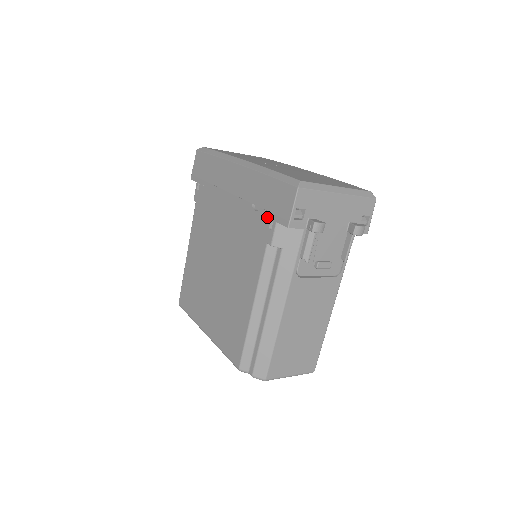
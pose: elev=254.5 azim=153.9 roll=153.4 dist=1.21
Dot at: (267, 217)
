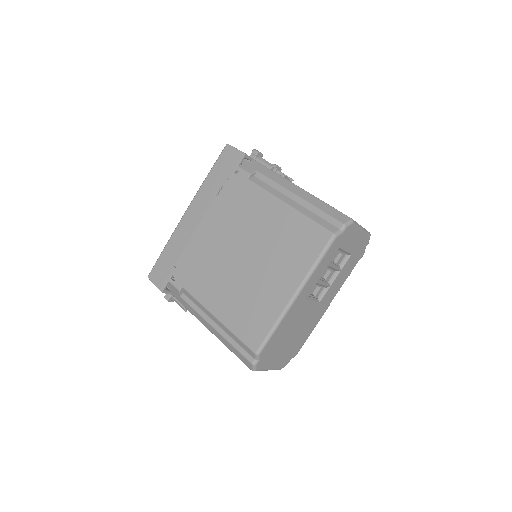
Dot at: (231, 177)
